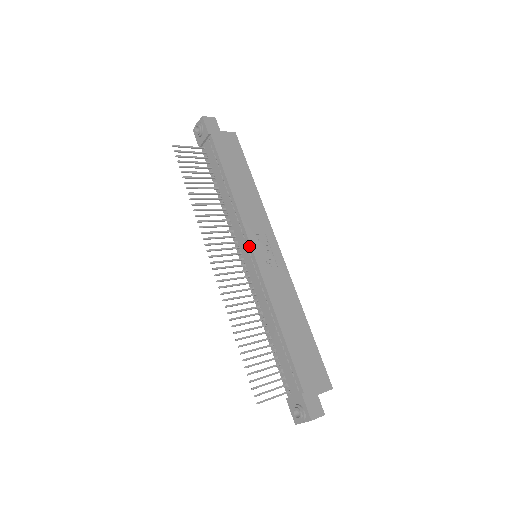
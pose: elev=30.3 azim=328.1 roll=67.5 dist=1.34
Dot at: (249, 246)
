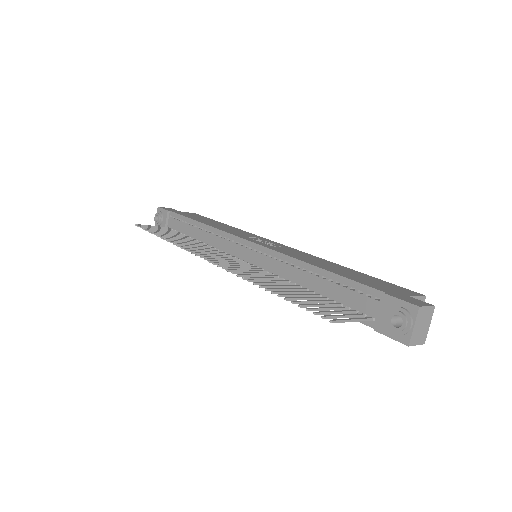
Dot at: (242, 241)
